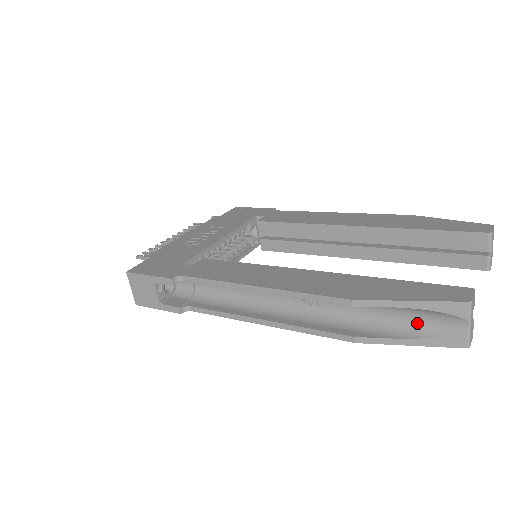
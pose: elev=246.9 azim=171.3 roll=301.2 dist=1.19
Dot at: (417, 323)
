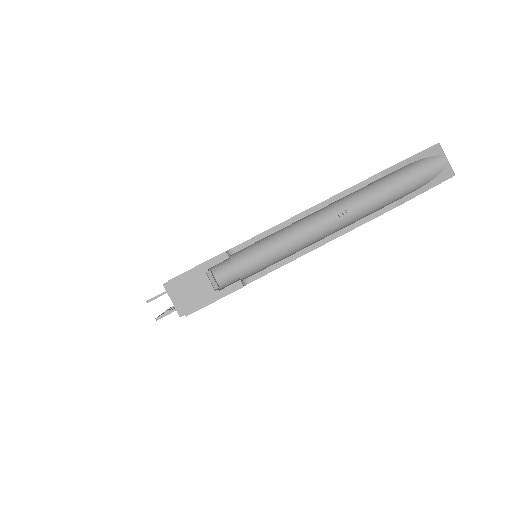
Dot at: (420, 177)
